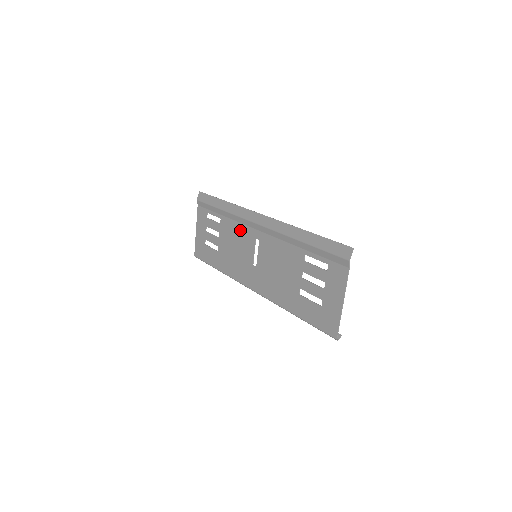
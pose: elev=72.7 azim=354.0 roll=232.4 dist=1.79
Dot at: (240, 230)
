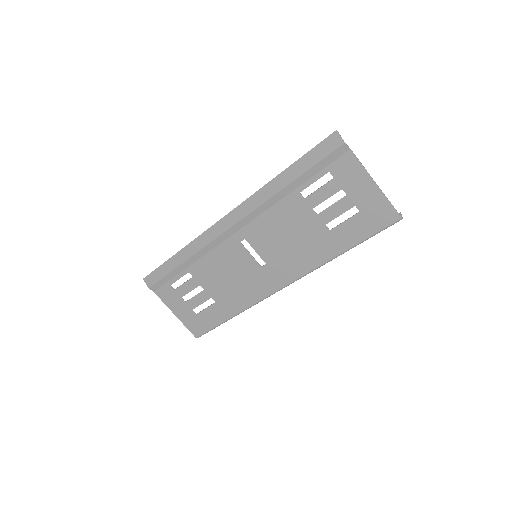
Dot at: (218, 256)
